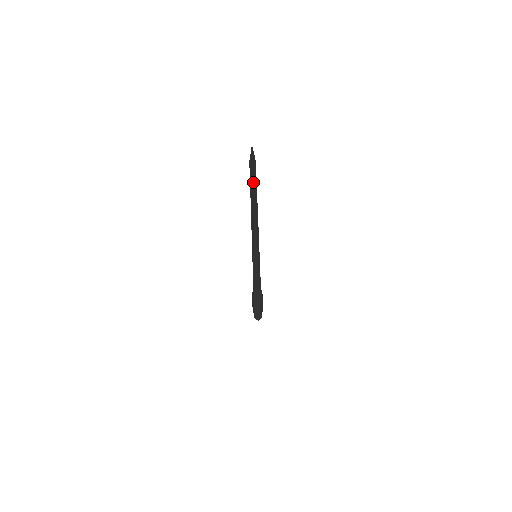
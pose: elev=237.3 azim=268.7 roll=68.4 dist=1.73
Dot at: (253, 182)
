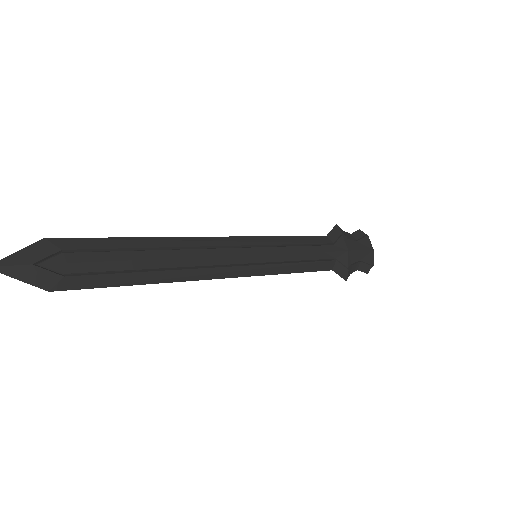
Dot at: (61, 289)
